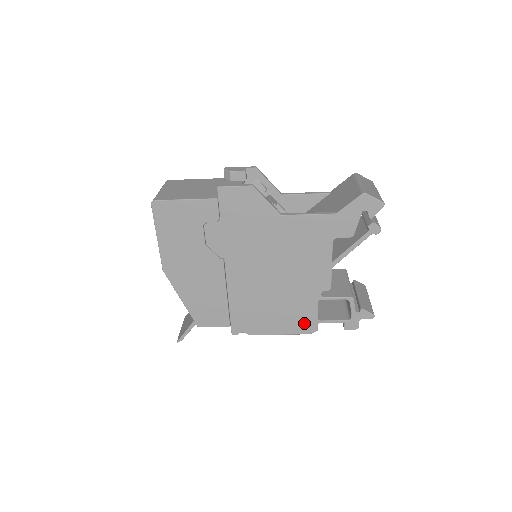
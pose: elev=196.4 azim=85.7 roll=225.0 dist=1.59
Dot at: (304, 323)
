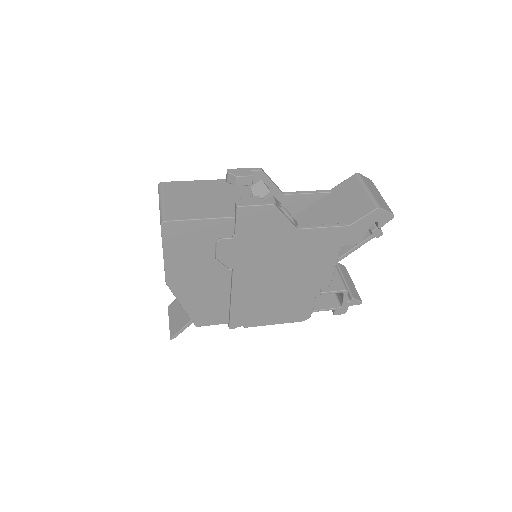
Dot at: (299, 314)
